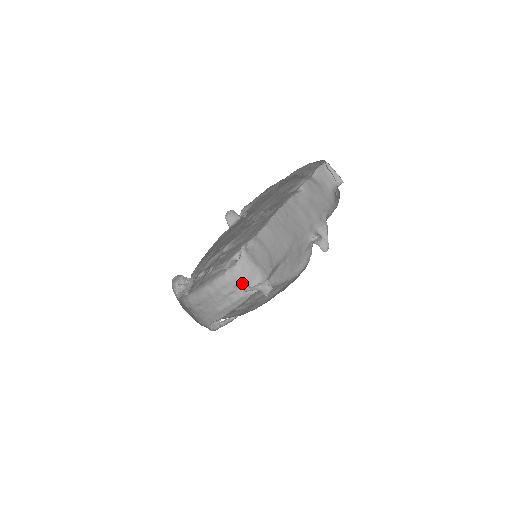
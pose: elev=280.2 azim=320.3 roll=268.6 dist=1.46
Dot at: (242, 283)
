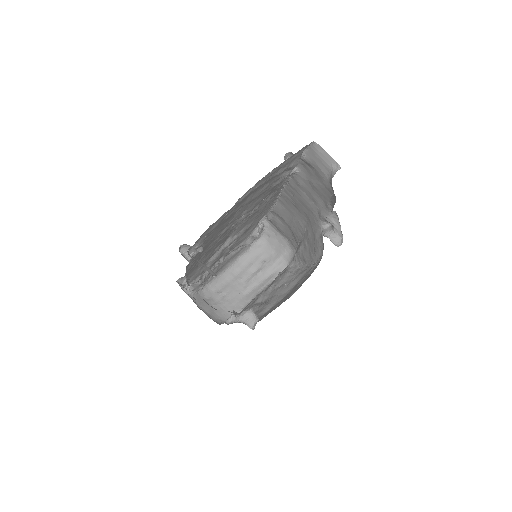
Dot at: (271, 256)
